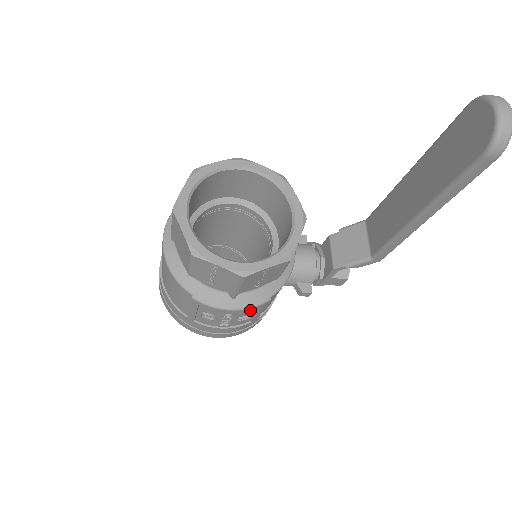
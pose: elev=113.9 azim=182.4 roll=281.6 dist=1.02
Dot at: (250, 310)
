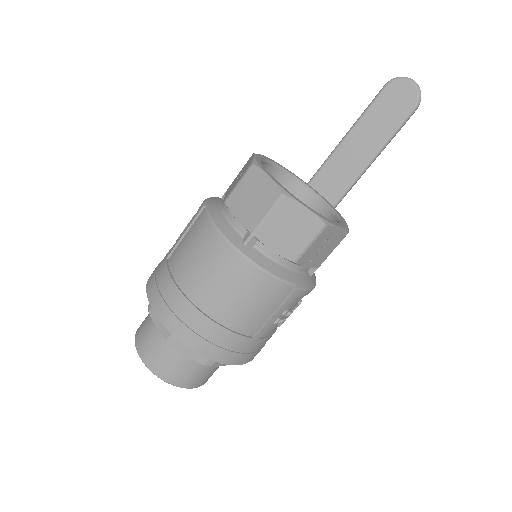
Dot at: occluded
